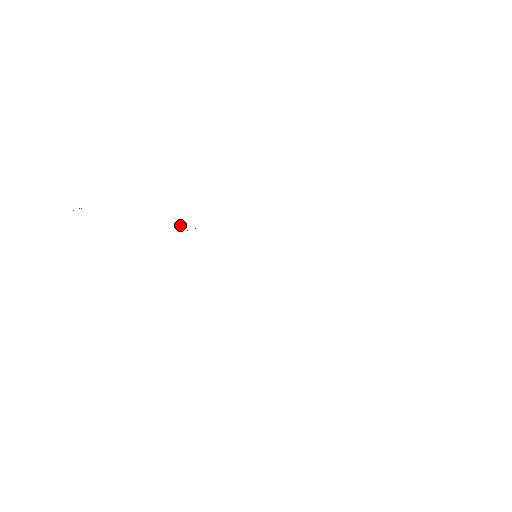
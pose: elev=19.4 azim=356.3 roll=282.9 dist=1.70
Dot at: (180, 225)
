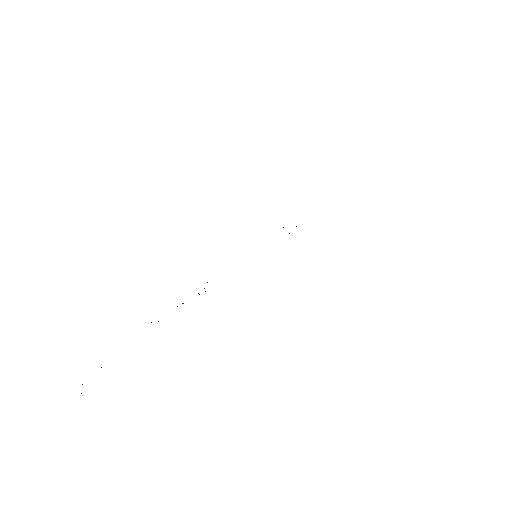
Dot at: occluded
